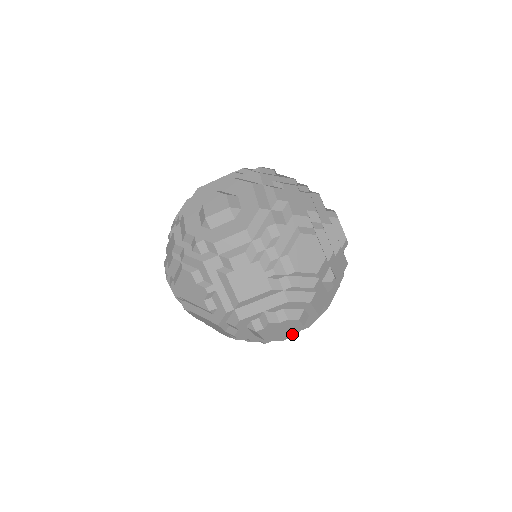
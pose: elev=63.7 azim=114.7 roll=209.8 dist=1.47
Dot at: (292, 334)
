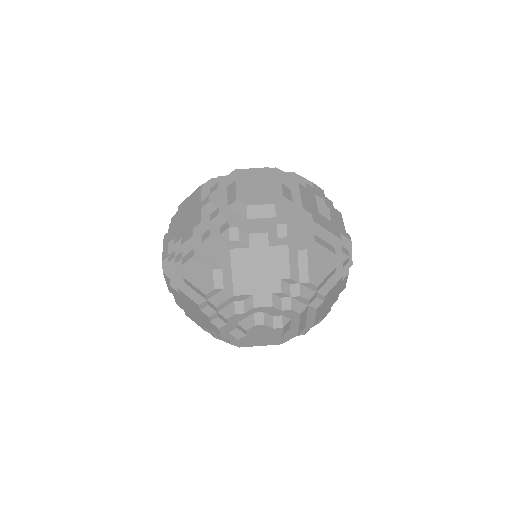
Dot at: (265, 227)
